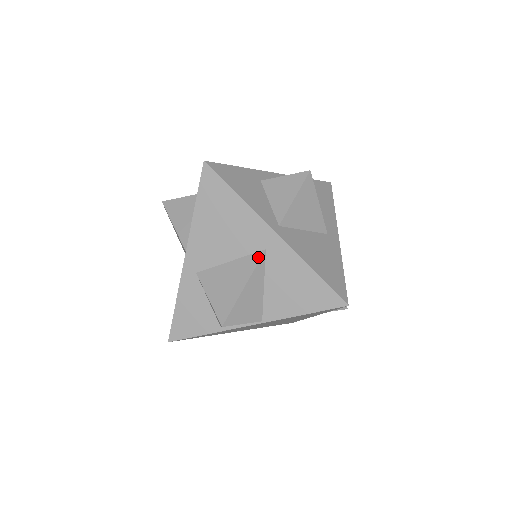
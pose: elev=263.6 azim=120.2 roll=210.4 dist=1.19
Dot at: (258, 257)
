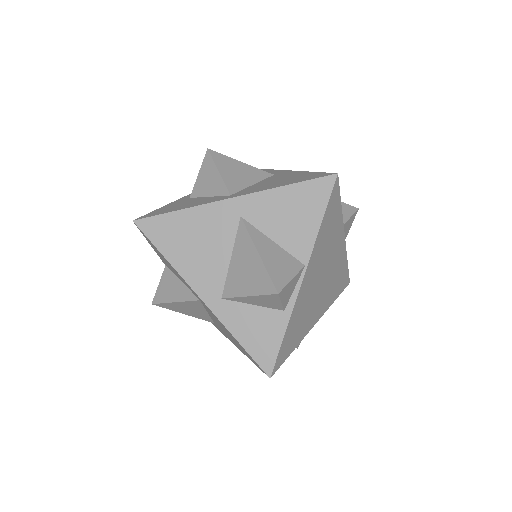
Dot at: (242, 227)
